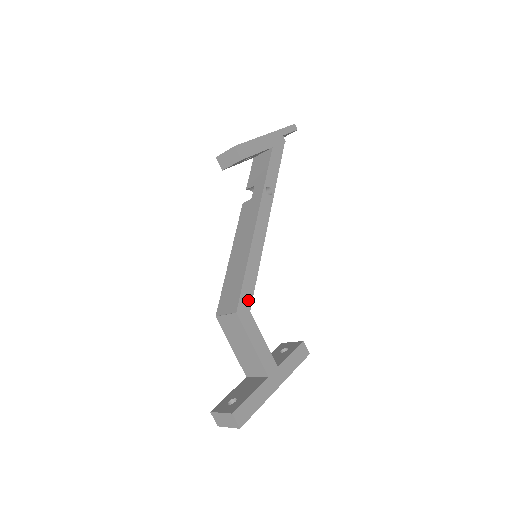
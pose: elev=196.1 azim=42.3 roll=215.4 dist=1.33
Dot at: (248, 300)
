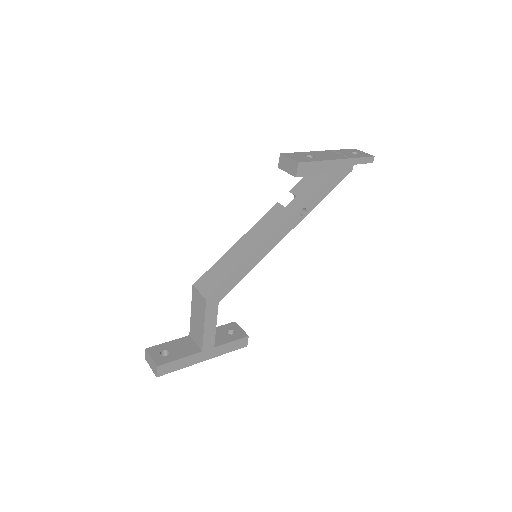
Dot at: (223, 294)
